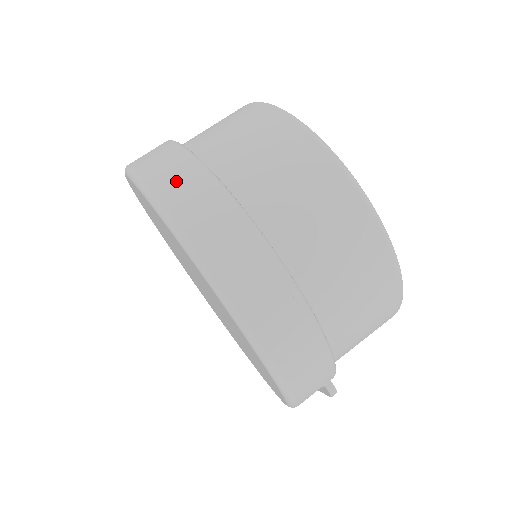
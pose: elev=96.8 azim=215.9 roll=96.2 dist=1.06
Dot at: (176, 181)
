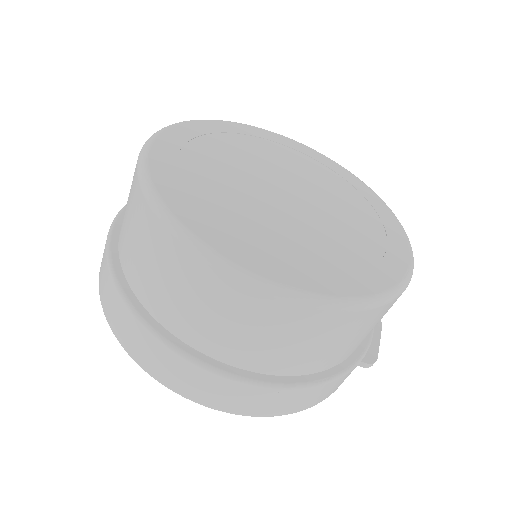
Dot at: (120, 323)
